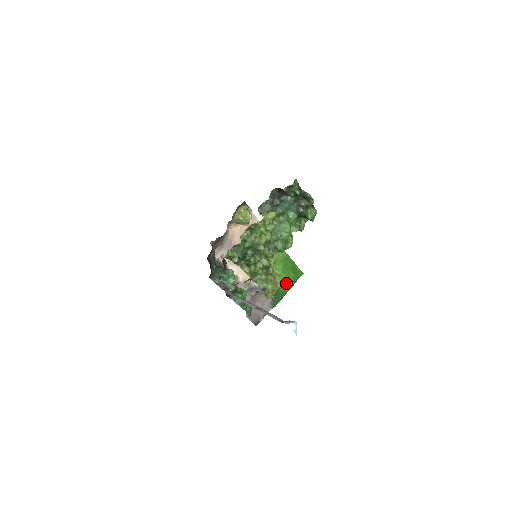
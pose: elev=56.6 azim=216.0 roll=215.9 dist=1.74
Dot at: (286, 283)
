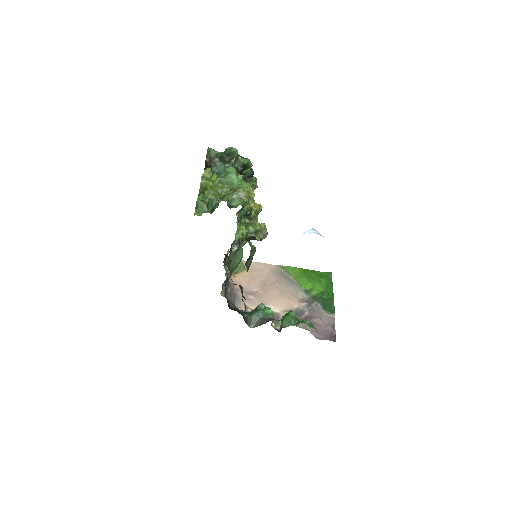
Dot at: (324, 289)
